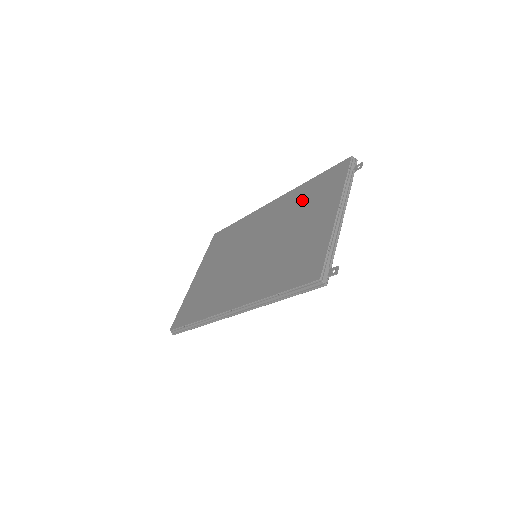
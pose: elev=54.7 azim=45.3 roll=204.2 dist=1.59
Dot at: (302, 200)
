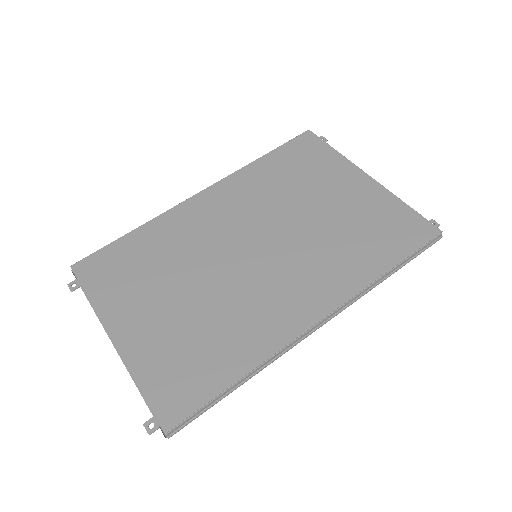
Dot at: (279, 178)
